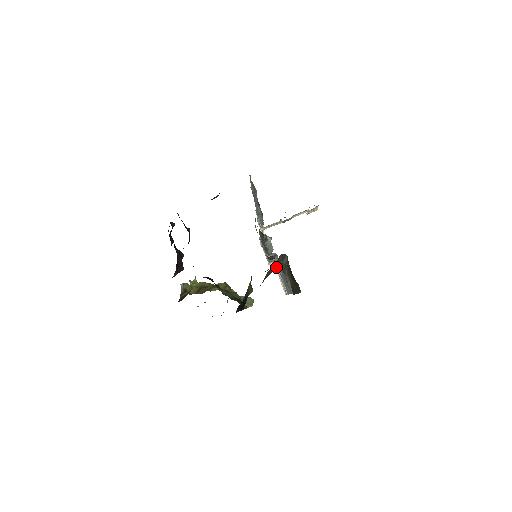
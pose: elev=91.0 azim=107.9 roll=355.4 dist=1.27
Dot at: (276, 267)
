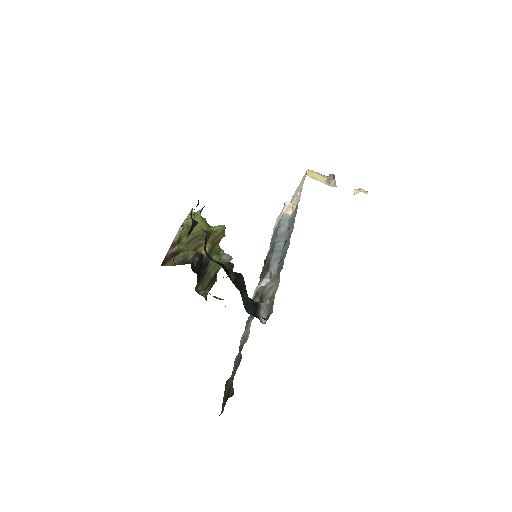
Dot at: occluded
